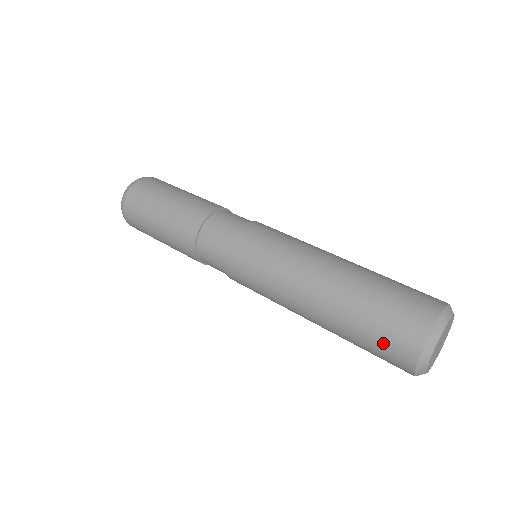
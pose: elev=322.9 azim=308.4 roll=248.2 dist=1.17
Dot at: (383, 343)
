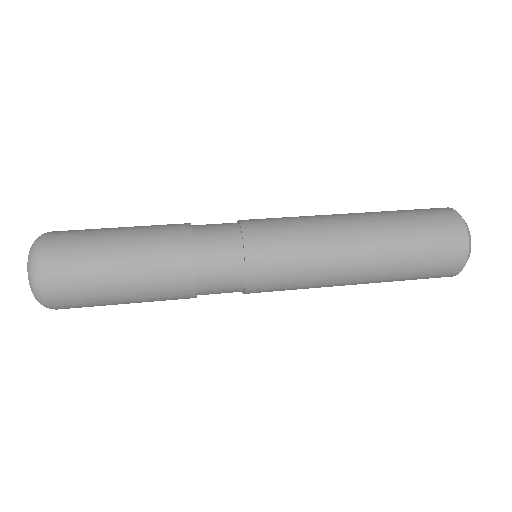
Dot at: (437, 262)
